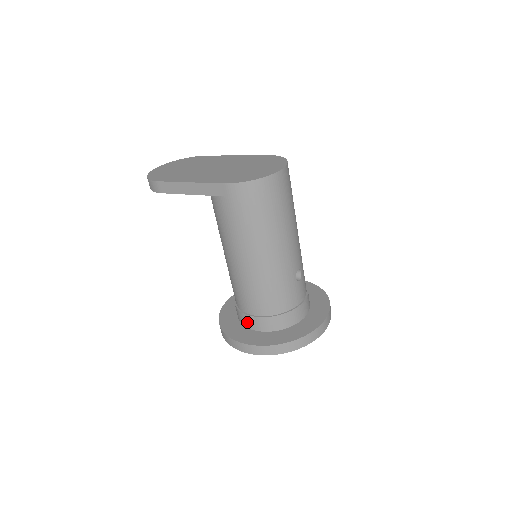
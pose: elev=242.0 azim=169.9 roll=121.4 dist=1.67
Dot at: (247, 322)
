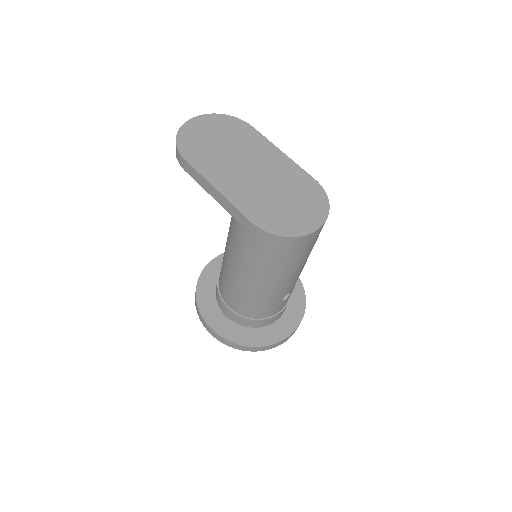
Dot at: (221, 305)
